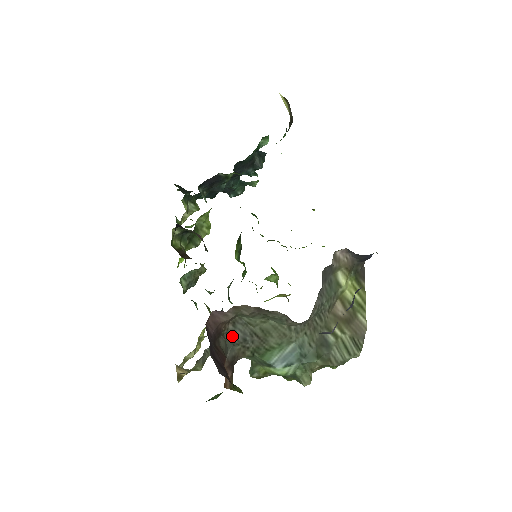
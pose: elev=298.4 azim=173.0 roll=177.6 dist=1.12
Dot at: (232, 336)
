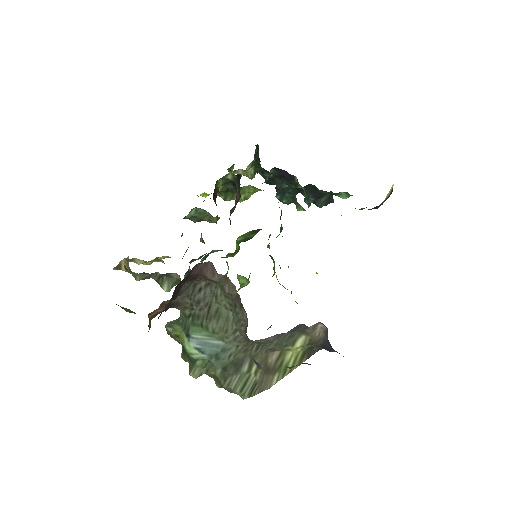
Dot at: (195, 290)
